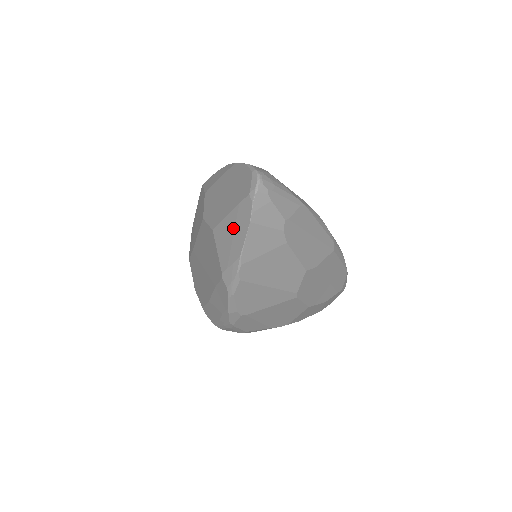
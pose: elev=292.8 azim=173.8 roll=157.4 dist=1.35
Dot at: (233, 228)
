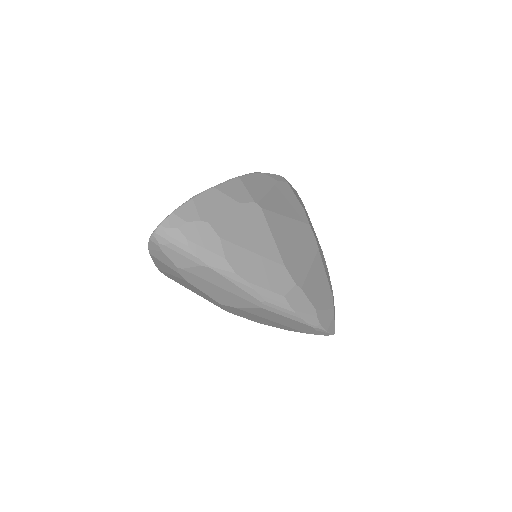
Dot at: occluded
